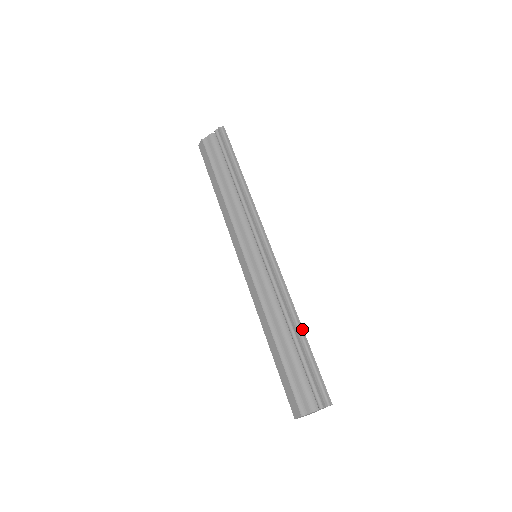
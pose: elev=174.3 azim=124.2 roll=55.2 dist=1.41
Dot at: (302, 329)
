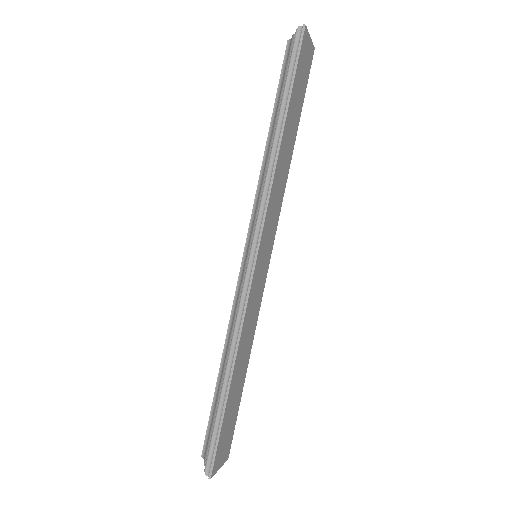
Dot at: (229, 383)
